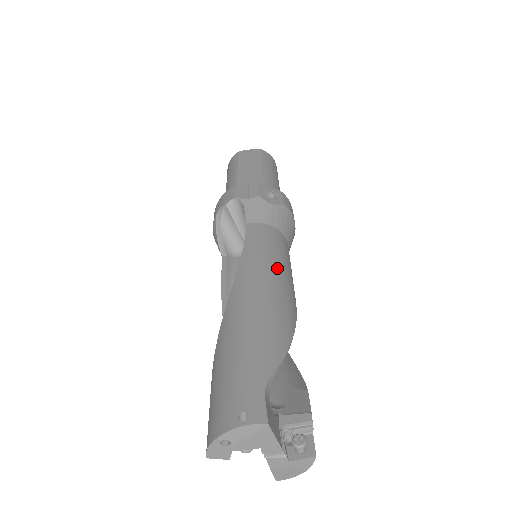
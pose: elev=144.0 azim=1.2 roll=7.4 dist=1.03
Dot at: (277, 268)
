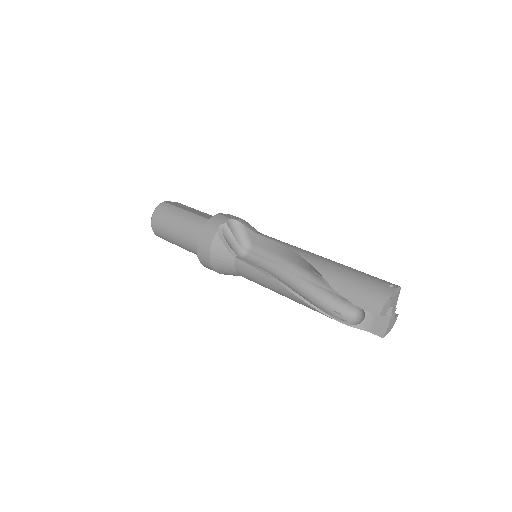
Dot at: occluded
